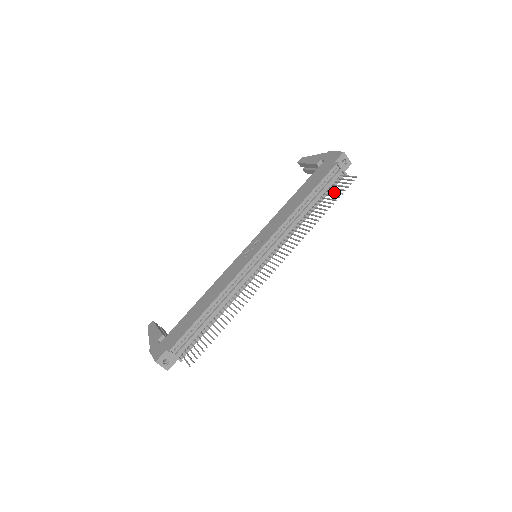
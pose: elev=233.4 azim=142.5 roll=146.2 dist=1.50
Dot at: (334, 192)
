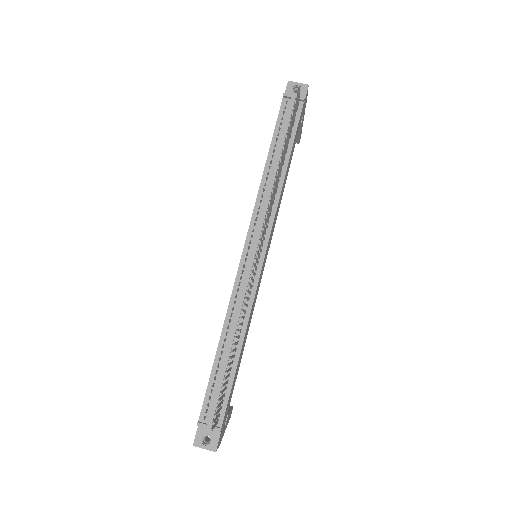
Dot at: occluded
